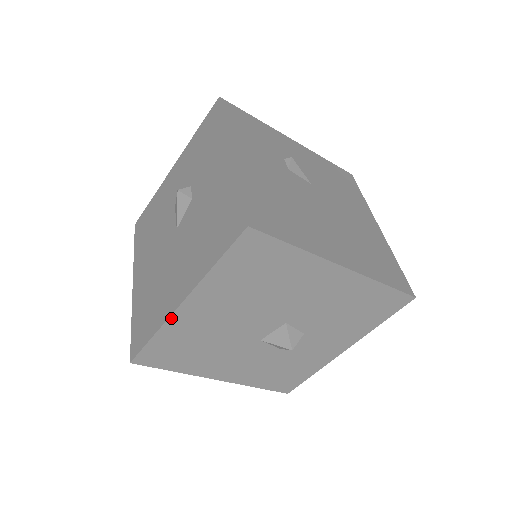
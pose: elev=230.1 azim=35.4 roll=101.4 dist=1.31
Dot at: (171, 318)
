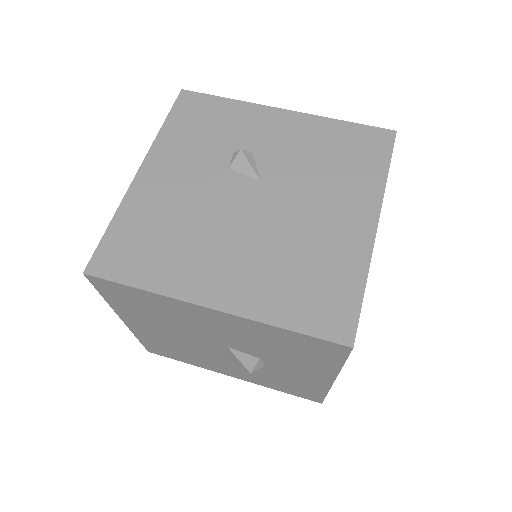
Dot at: (131, 329)
